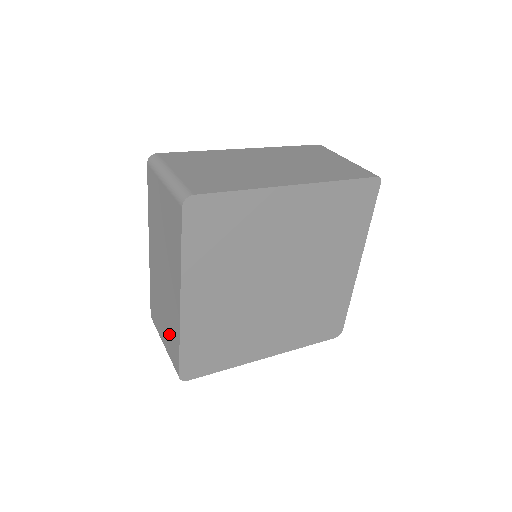
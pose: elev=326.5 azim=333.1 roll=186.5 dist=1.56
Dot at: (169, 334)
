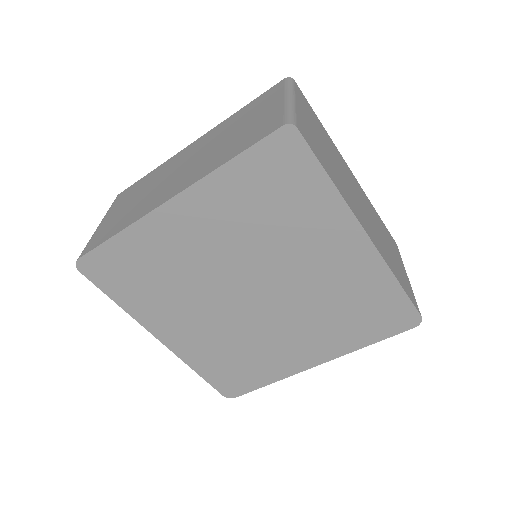
Dot at: occluded
